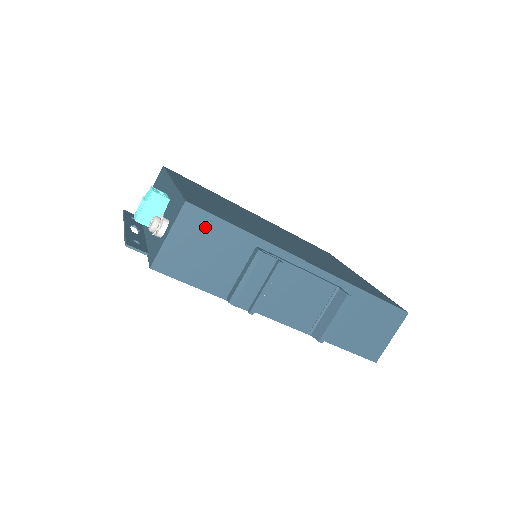
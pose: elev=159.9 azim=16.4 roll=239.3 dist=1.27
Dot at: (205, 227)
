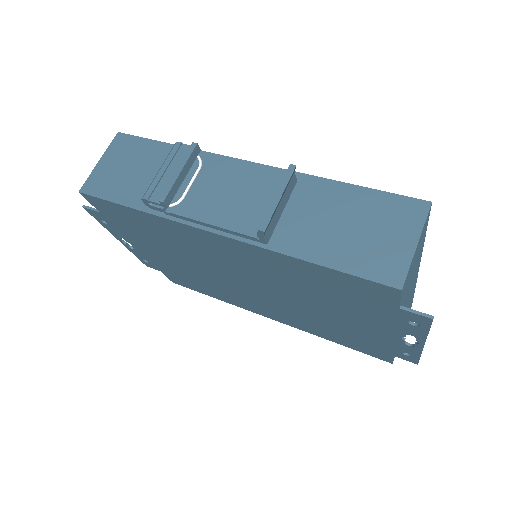
Dot at: (133, 149)
